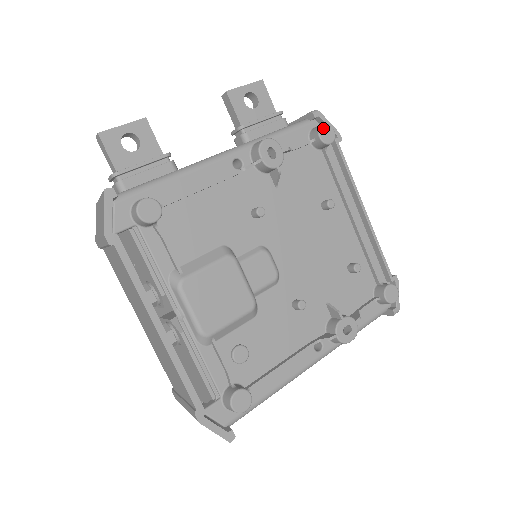
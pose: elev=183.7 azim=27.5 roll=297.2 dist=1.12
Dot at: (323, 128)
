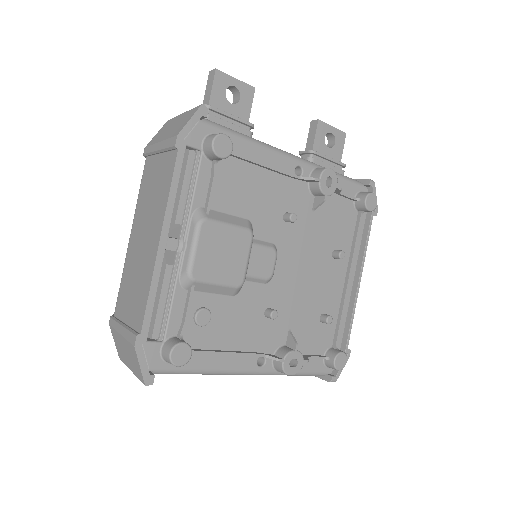
Dot at: (372, 195)
